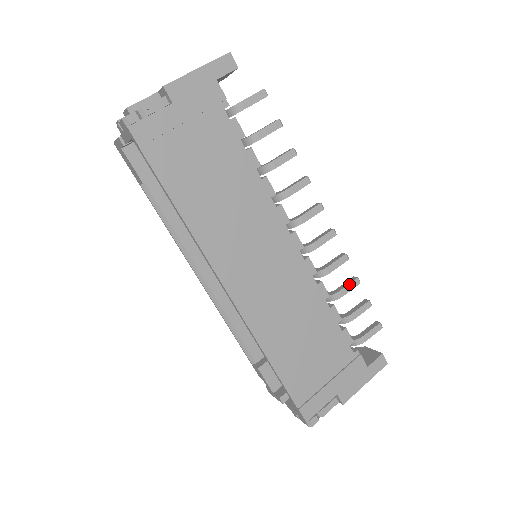
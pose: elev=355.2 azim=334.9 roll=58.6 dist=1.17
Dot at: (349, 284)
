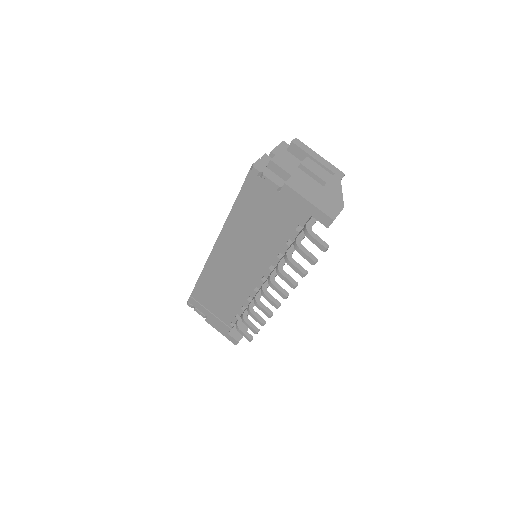
Dot at: (258, 319)
